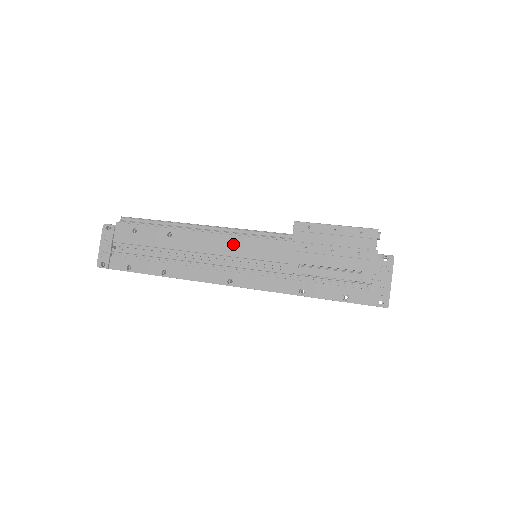
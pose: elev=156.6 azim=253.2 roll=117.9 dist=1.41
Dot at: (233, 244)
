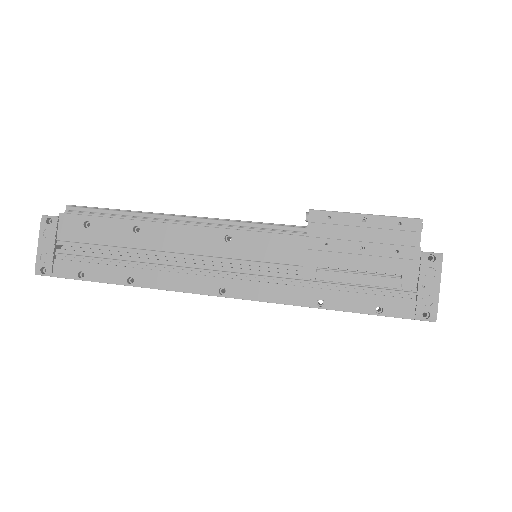
Dot at: (225, 241)
